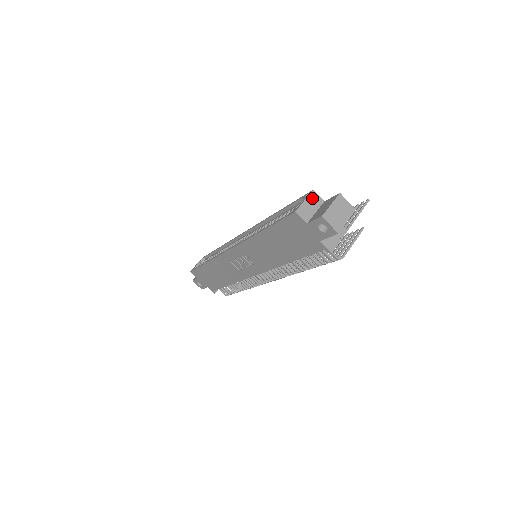
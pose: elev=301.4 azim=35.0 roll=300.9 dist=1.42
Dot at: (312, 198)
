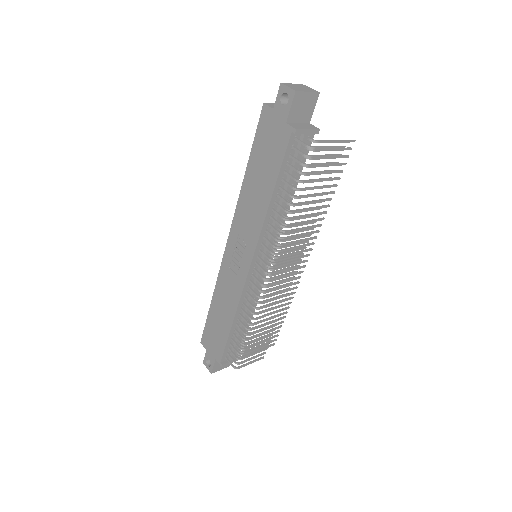
Dot at: occluded
